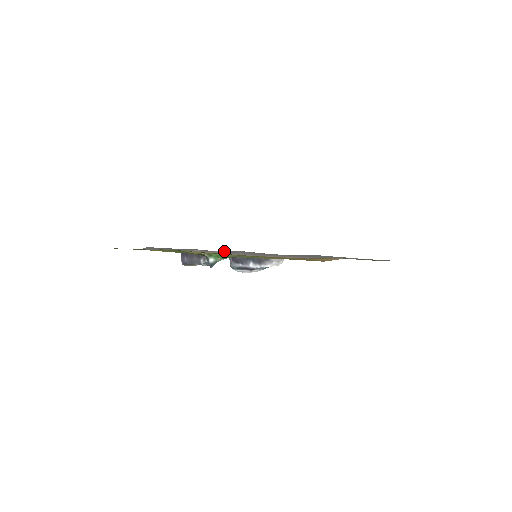
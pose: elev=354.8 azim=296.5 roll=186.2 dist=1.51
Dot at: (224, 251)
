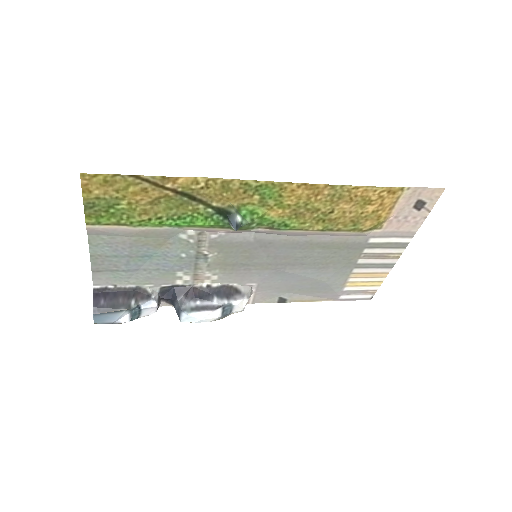
Dot at: (230, 232)
